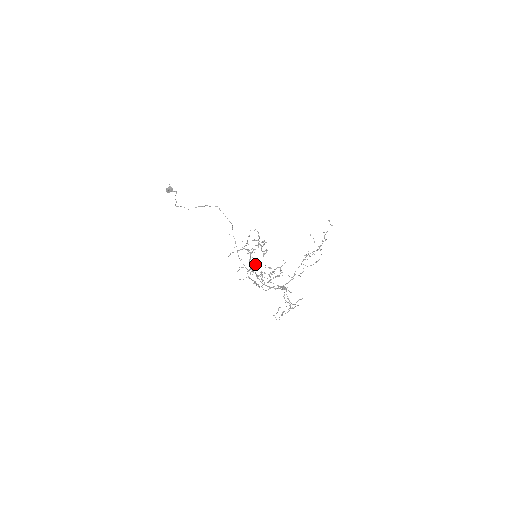
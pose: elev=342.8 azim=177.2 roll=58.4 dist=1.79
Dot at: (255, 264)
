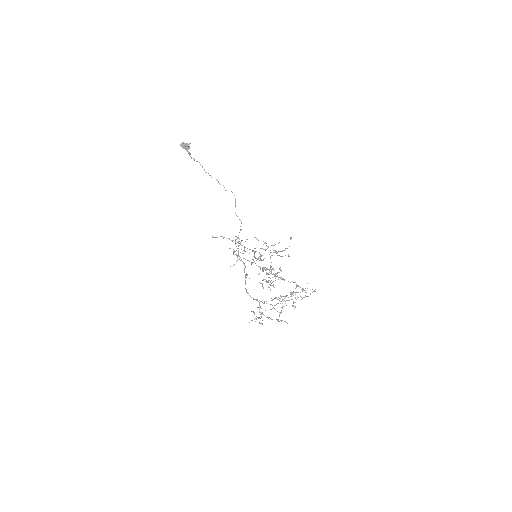
Dot at: occluded
